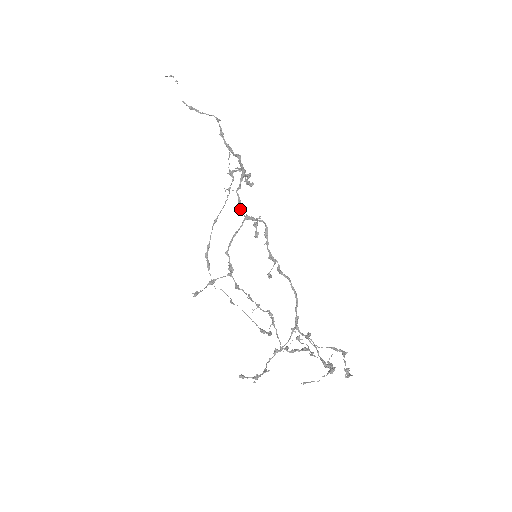
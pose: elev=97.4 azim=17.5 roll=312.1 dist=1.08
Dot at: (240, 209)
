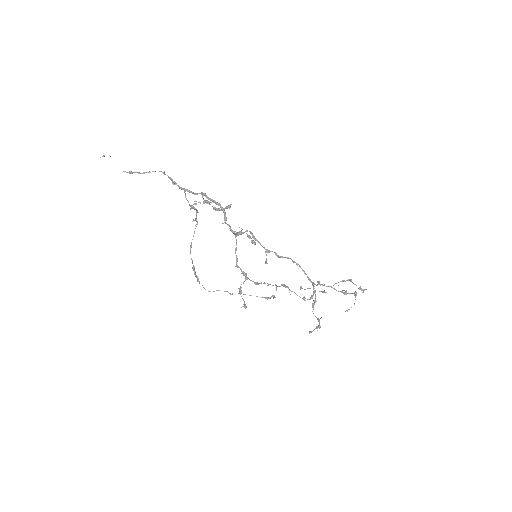
Dot at: (233, 232)
